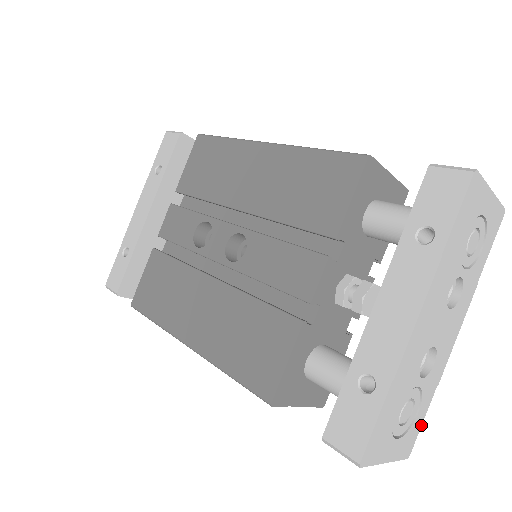
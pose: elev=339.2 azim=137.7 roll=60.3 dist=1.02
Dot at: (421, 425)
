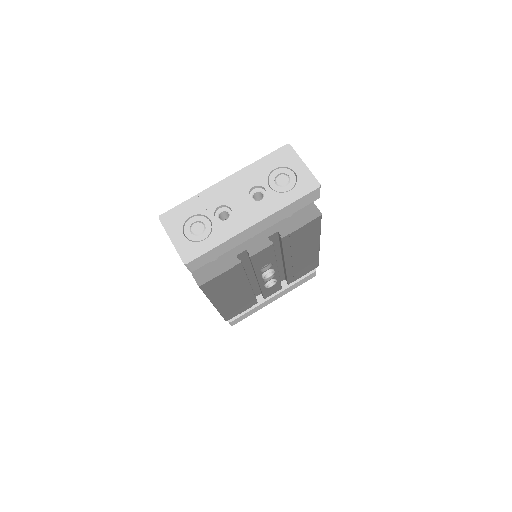
Dot at: (203, 254)
